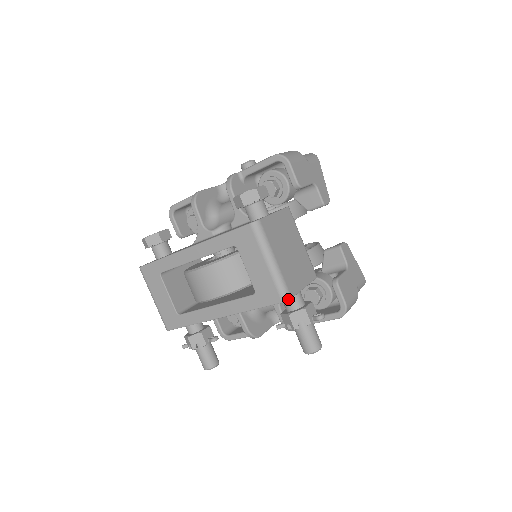
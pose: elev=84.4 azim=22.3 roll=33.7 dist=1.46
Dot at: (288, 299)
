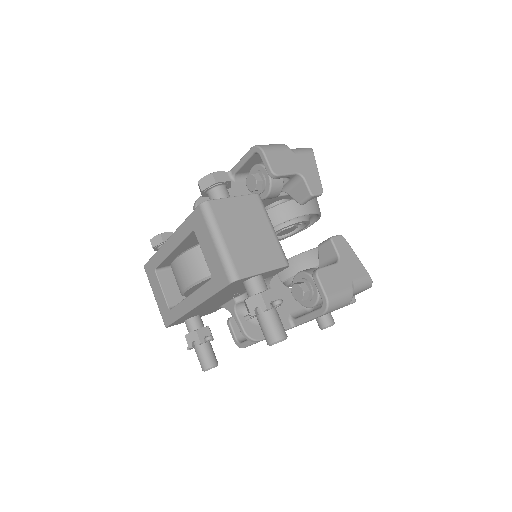
Dot at: (235, 280)
